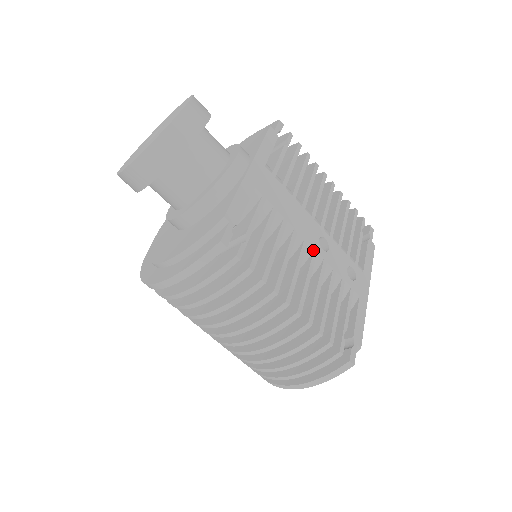
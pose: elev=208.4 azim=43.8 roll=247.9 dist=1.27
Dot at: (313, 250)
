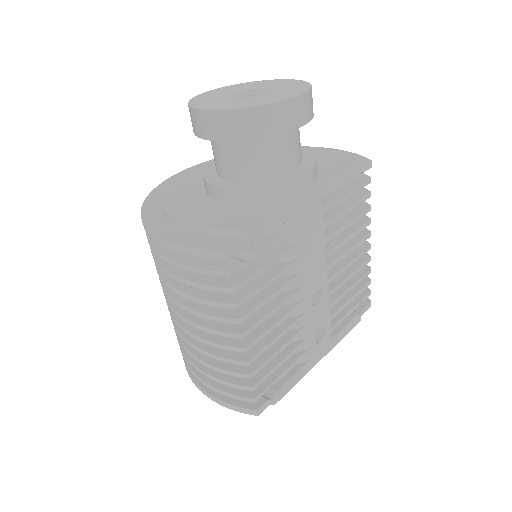
Dot at: (303, 299)
